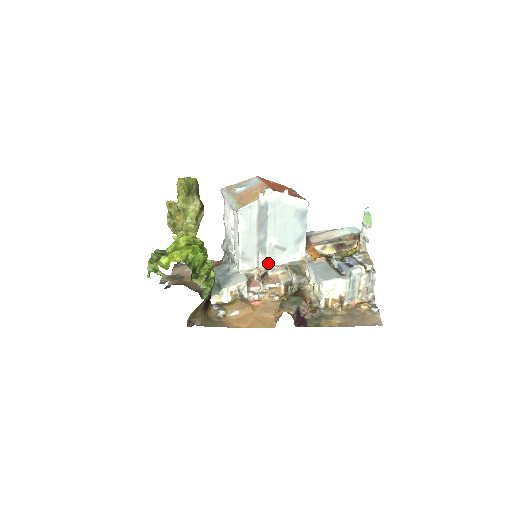
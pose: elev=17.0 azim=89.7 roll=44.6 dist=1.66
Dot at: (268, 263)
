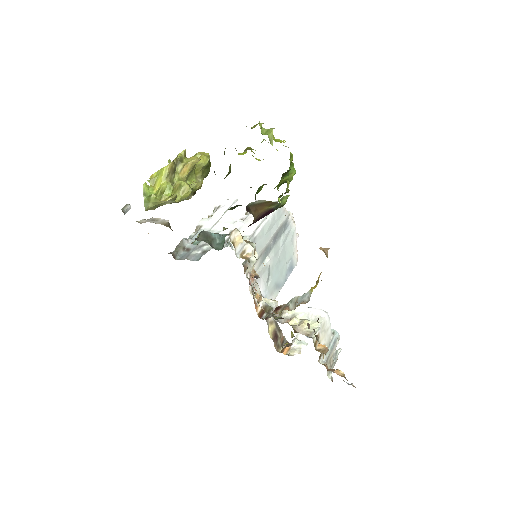
Dot at: occluded
